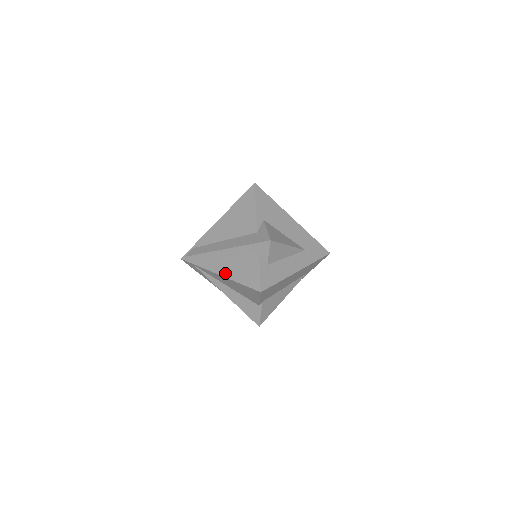
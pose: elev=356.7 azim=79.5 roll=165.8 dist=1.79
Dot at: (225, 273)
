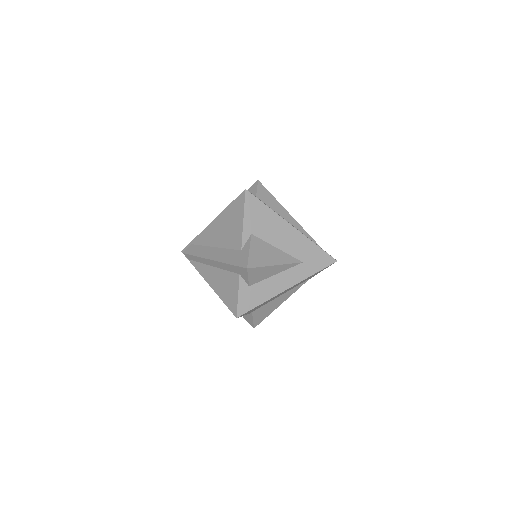
Dot at: (212, 284)
